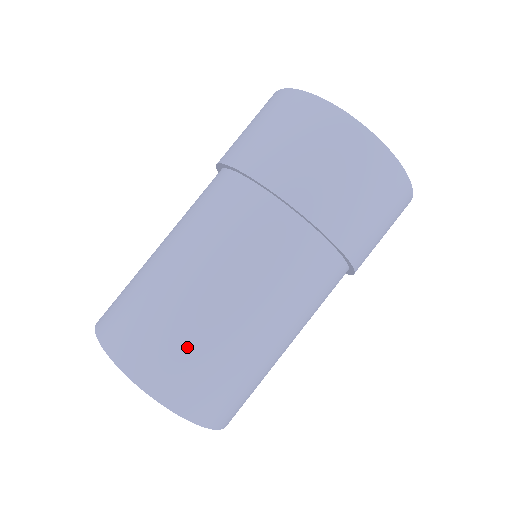
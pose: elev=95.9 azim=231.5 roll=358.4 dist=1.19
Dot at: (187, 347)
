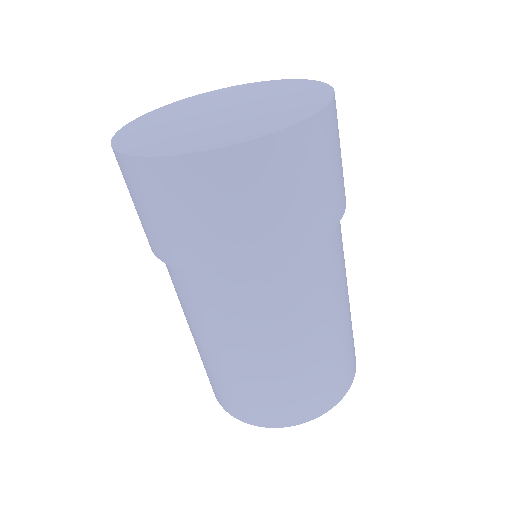
Dot at: (299, 388)
